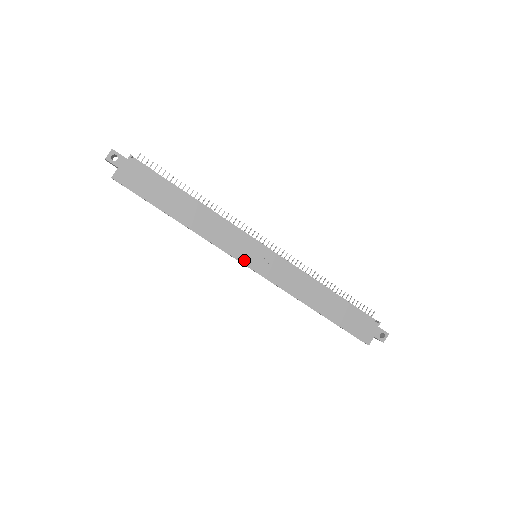
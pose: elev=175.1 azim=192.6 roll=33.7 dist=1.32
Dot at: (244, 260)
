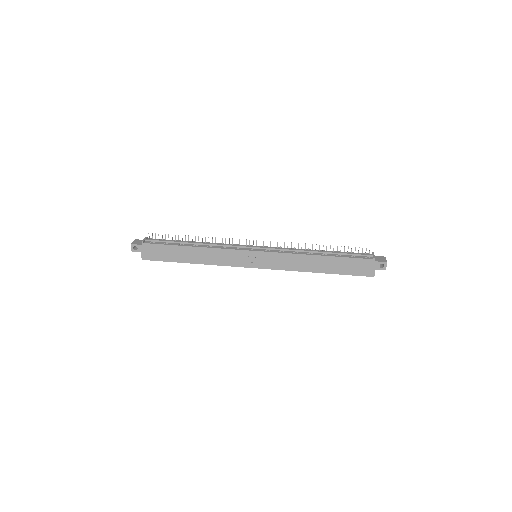
Dot at: (247, 265)
